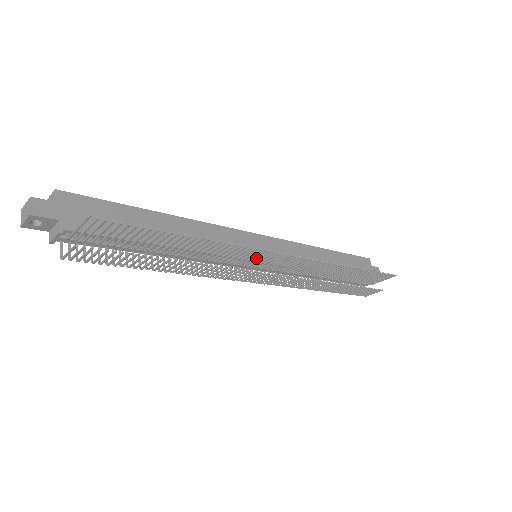
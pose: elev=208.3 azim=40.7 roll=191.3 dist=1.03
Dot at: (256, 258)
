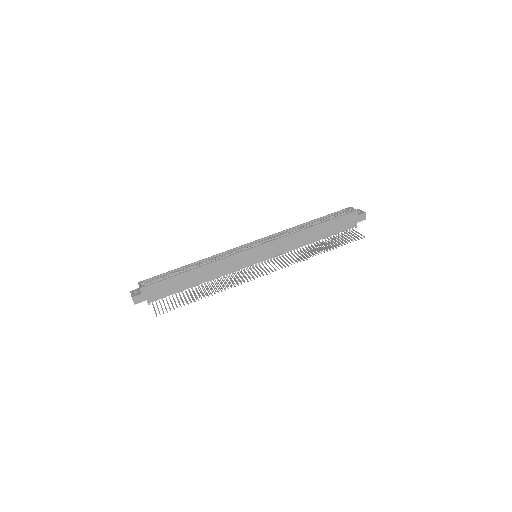
Dot at: (250, 274)
